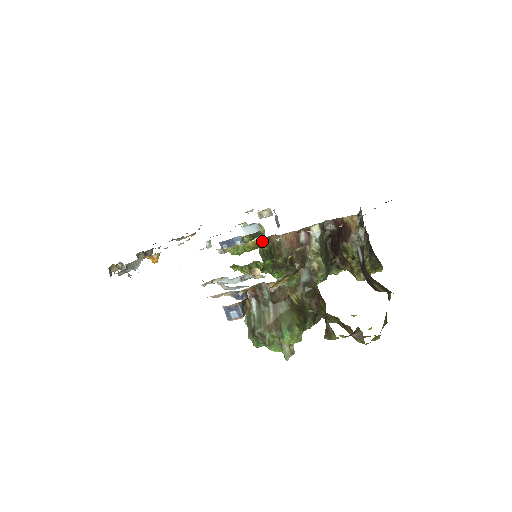
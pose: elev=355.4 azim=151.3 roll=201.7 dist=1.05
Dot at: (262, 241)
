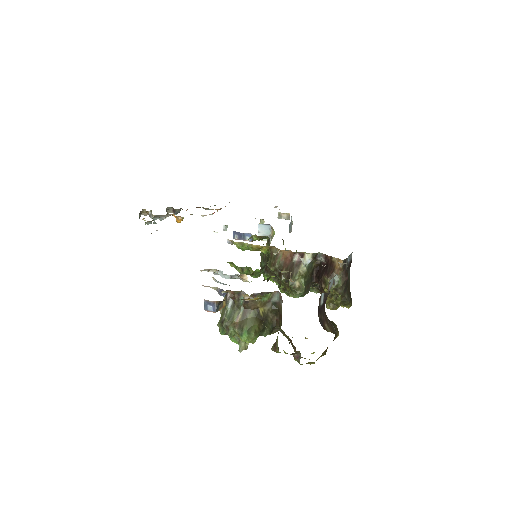
Dot at: (264, 248)
